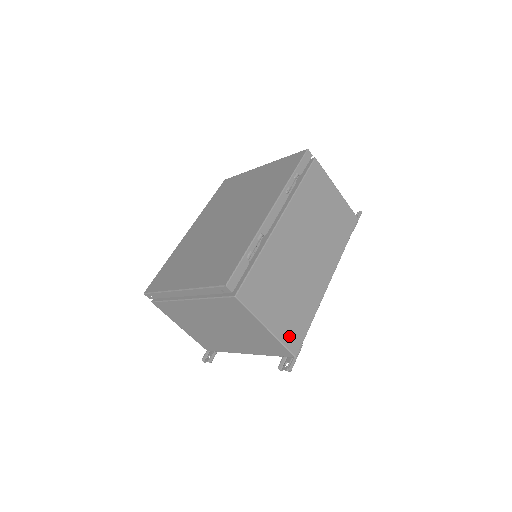
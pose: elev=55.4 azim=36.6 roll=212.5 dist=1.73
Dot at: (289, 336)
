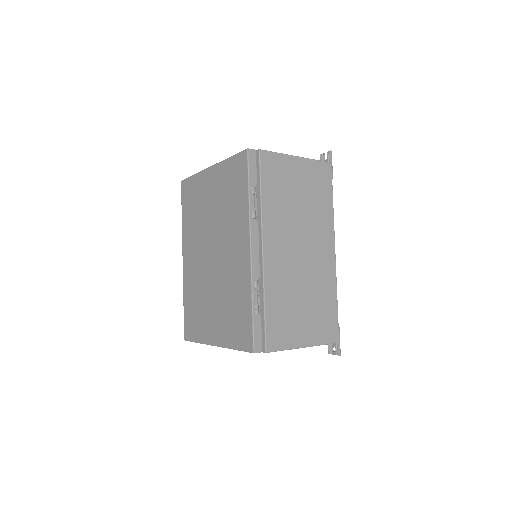
Dot at: (325, 334)
